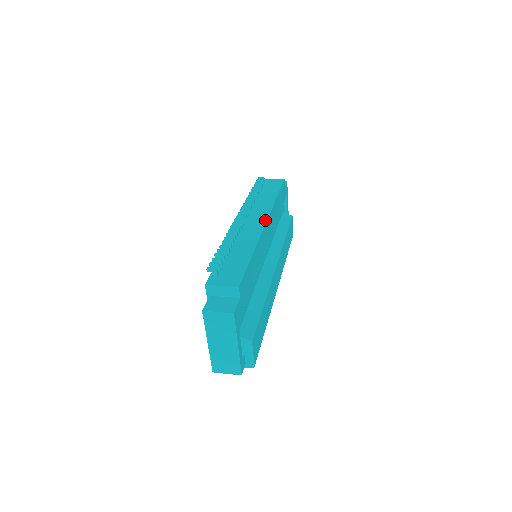
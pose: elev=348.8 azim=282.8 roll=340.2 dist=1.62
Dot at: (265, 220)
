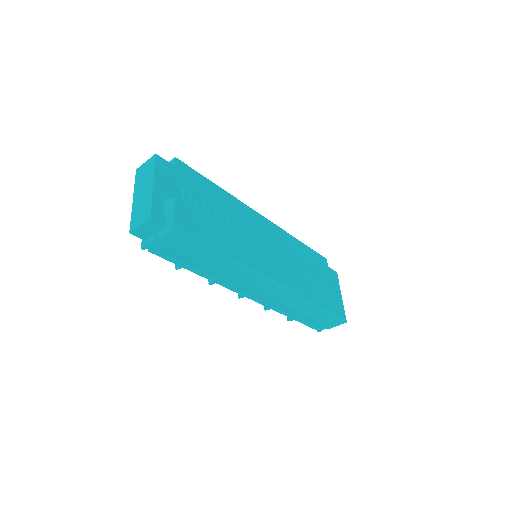
Dot at: (264, 218)
